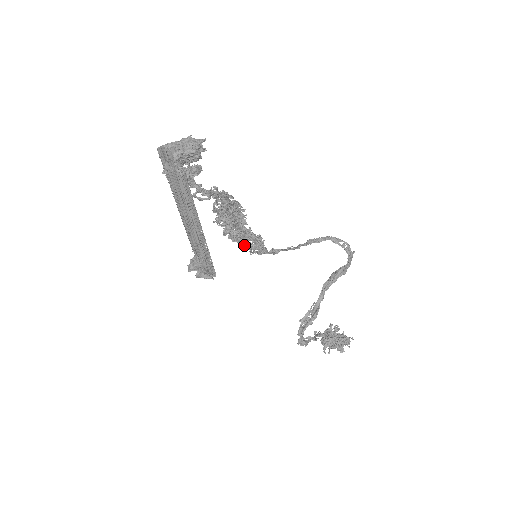
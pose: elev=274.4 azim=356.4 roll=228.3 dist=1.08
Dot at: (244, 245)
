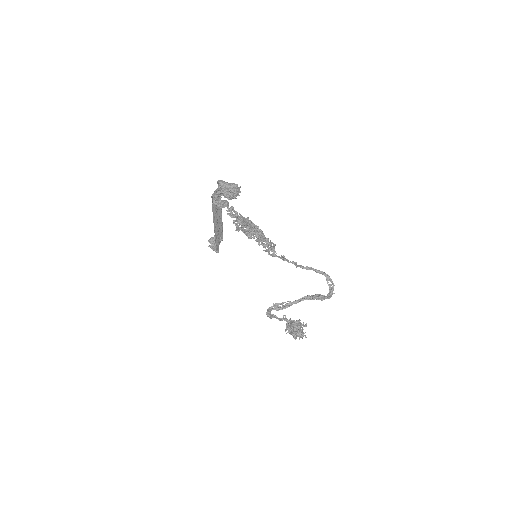
Dot at: occluded
